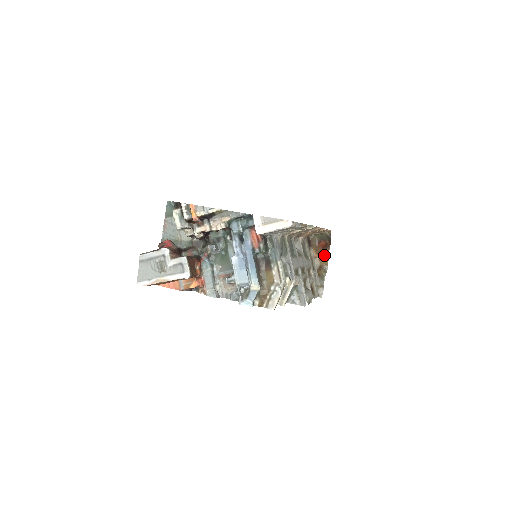
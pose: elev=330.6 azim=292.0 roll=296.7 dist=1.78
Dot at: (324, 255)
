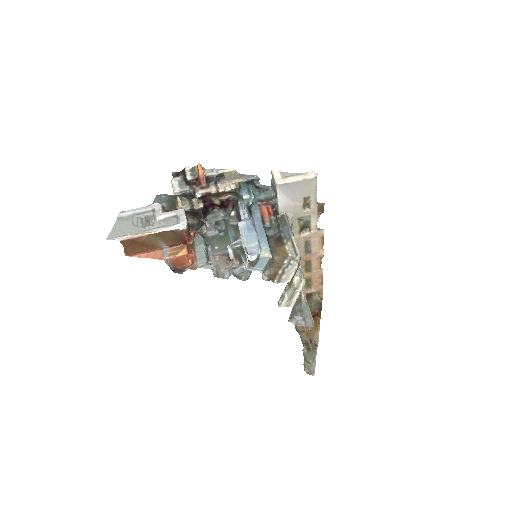
Dot at: (314, 325)
